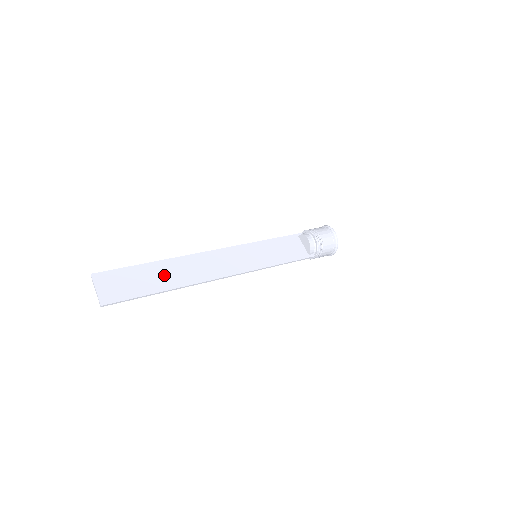
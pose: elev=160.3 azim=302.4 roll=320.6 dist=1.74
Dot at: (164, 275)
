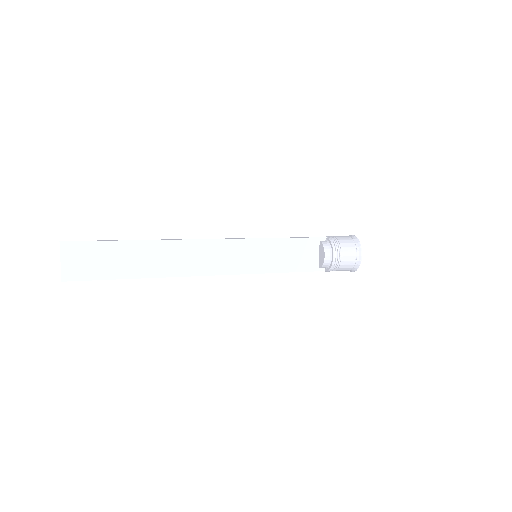
Dot at: (141, 259)
